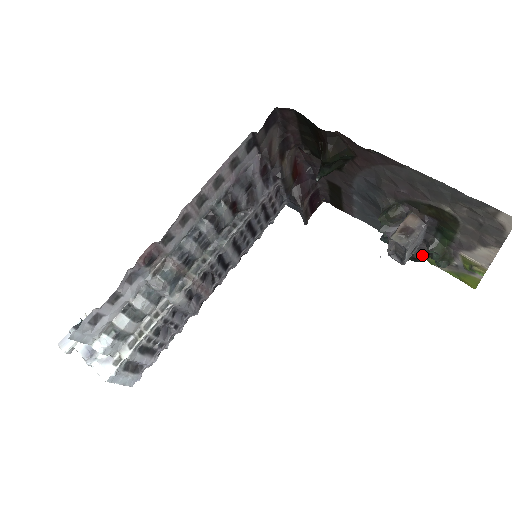
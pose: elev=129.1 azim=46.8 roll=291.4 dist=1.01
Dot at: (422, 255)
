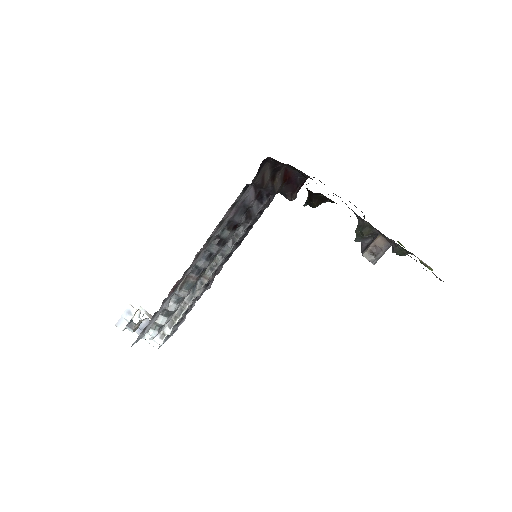
Dot at: occluded
